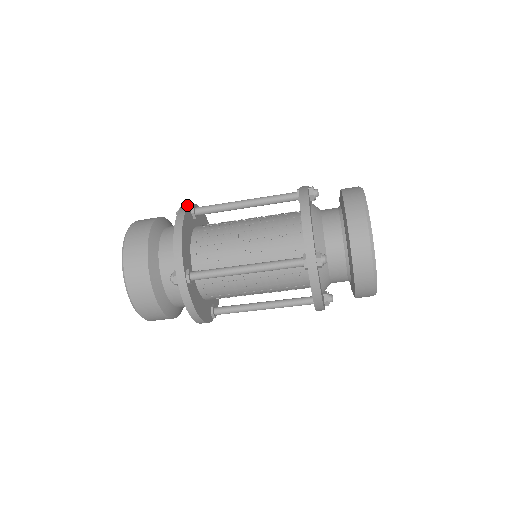
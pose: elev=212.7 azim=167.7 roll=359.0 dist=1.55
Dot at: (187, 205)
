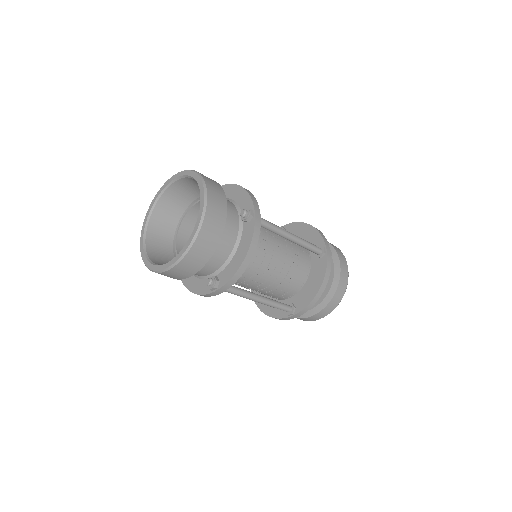
Dot at: occluded
